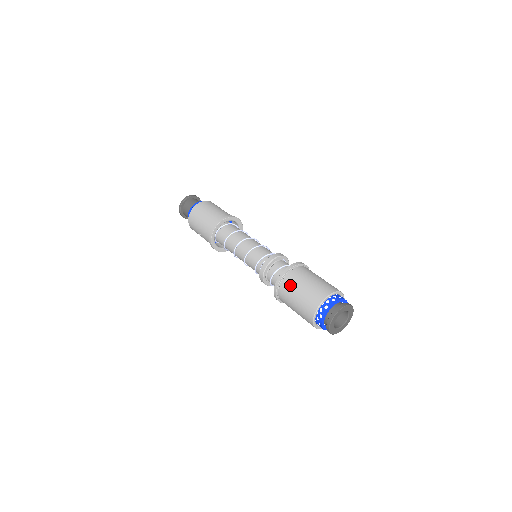
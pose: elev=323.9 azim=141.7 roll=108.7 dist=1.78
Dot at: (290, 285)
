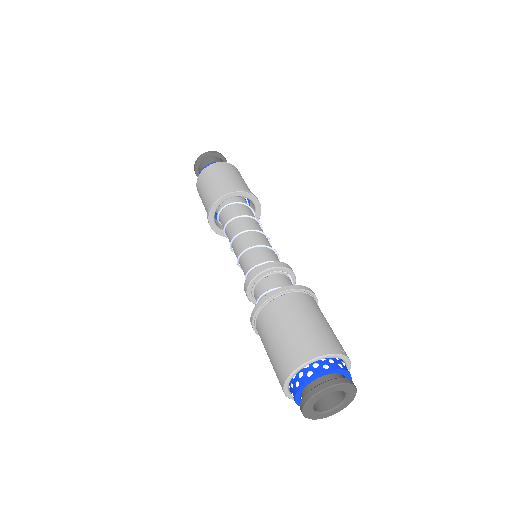
Dot at: occluded
